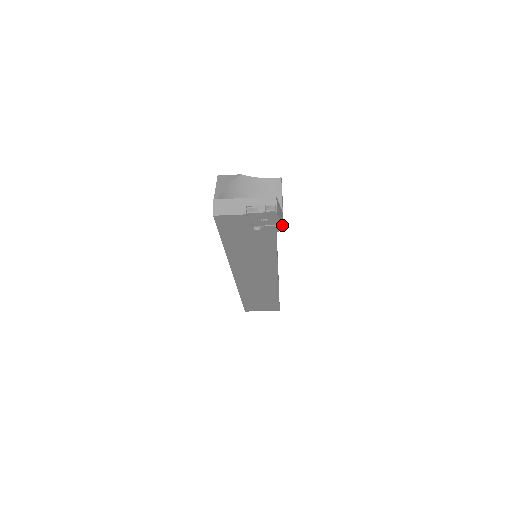
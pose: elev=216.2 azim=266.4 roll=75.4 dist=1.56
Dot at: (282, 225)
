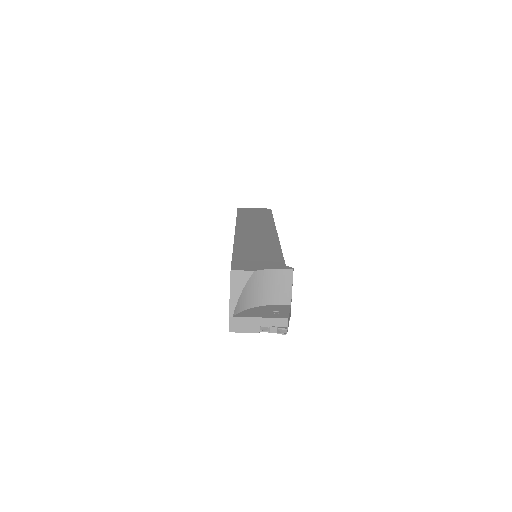
Dot at: (289, 319)
